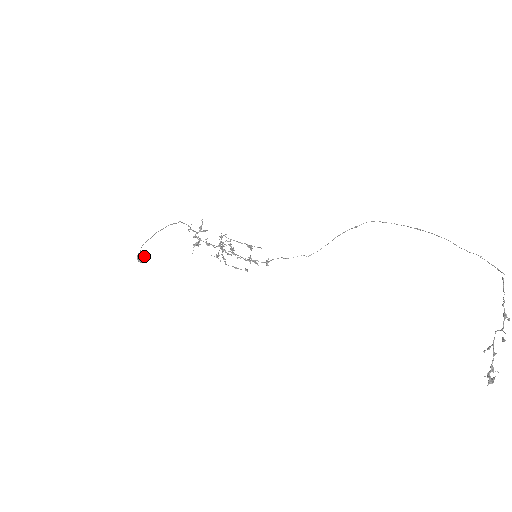
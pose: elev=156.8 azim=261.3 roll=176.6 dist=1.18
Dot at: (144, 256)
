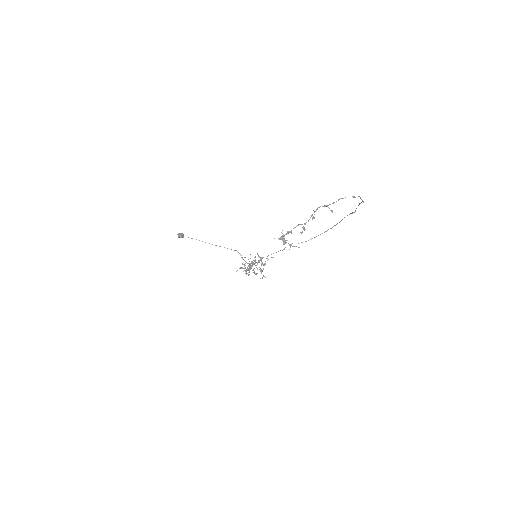
Dot at: (183, 234)
